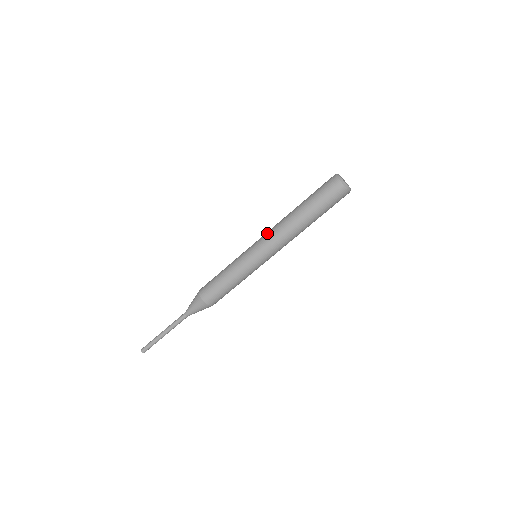
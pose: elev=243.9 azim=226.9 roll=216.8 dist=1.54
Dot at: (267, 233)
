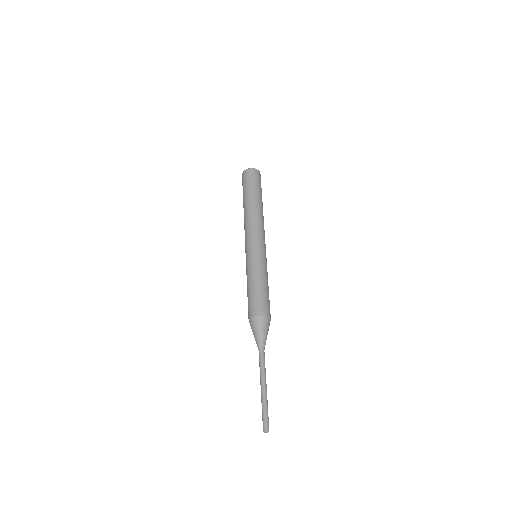
Dot at: occluded
